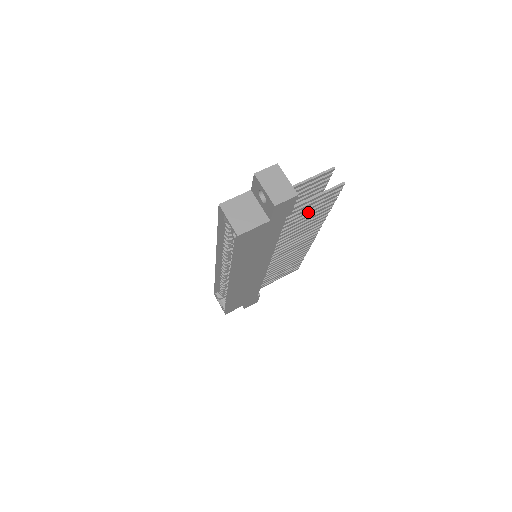
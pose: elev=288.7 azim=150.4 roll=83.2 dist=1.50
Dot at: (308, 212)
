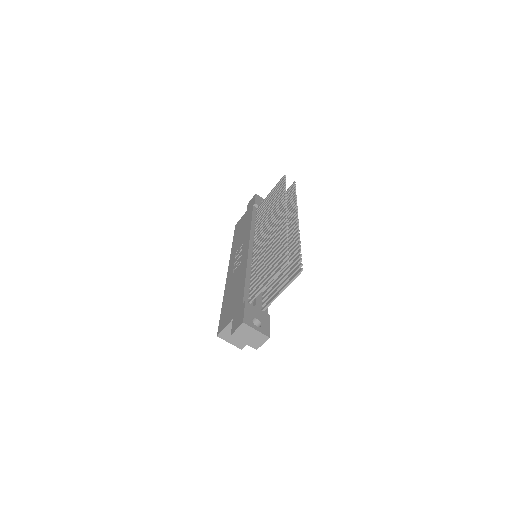
Dot at: (282, 276)
